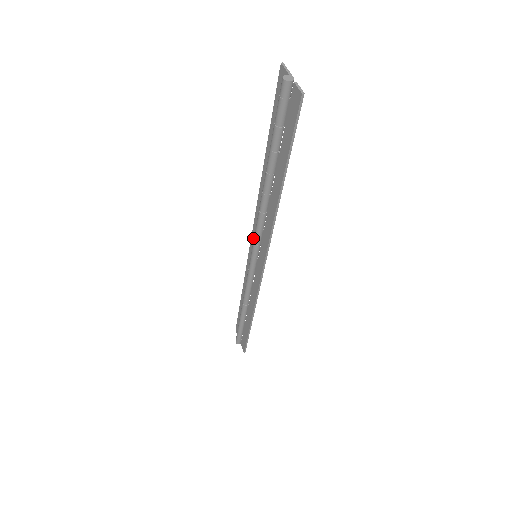
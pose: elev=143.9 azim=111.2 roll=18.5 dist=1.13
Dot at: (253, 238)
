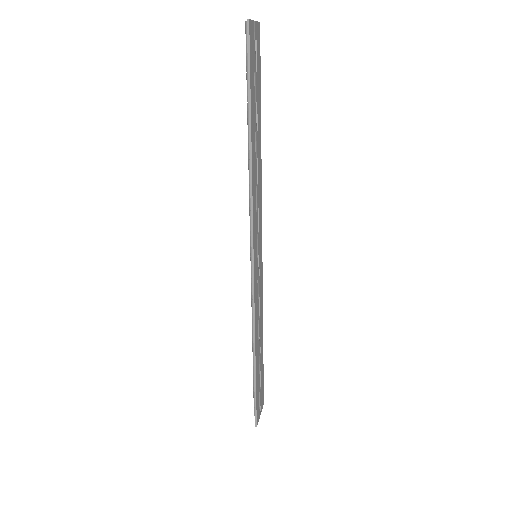
Dot at: (259, 238)
